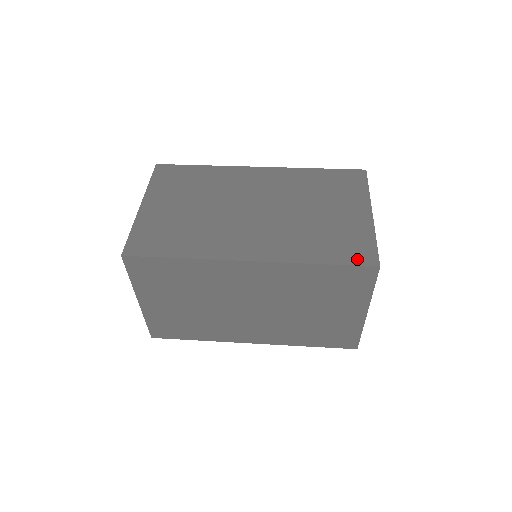
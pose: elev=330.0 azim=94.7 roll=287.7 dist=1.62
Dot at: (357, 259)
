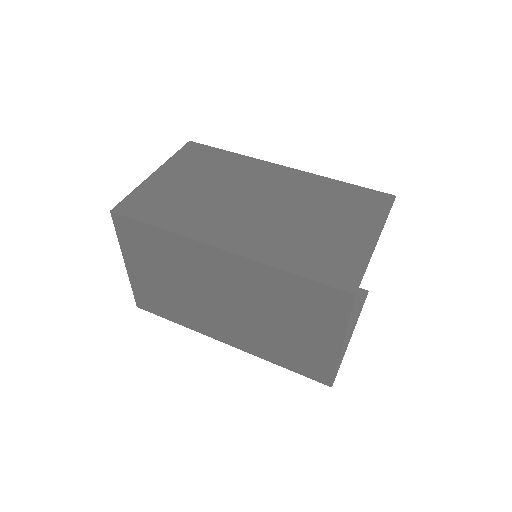
Dot at: (334, 280)
